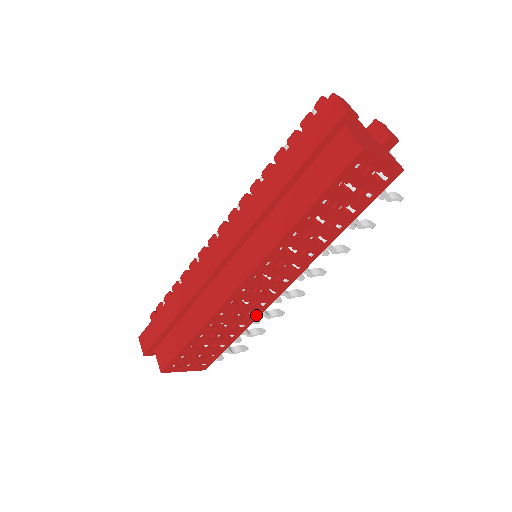
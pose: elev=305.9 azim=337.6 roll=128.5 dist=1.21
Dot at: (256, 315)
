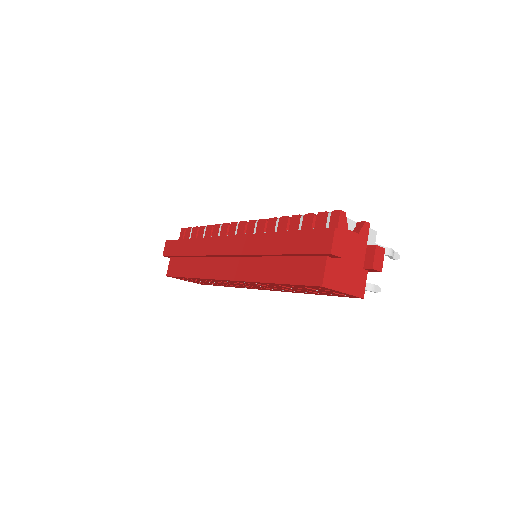
Dot at: (239, 287)
